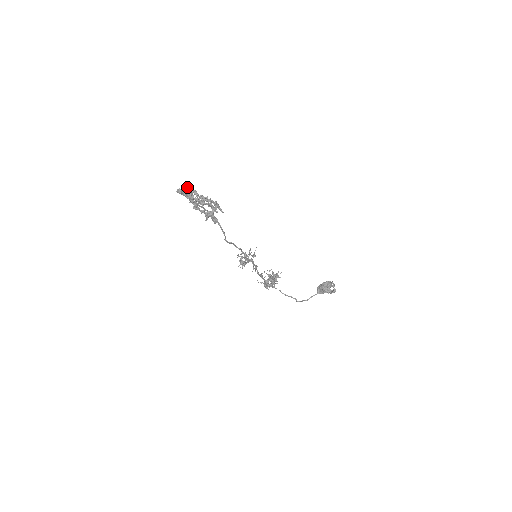
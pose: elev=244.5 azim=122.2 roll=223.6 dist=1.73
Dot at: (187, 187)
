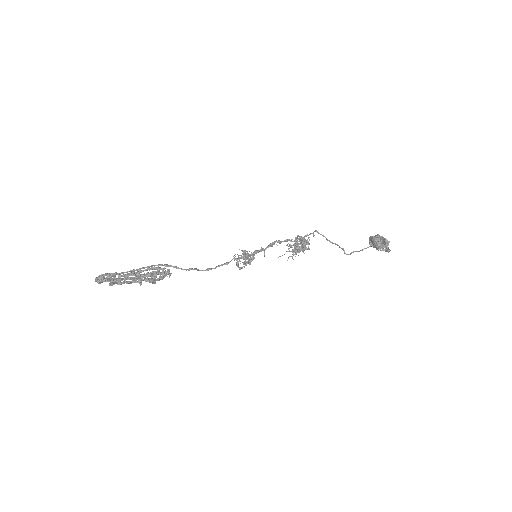
Dot at: occluded
